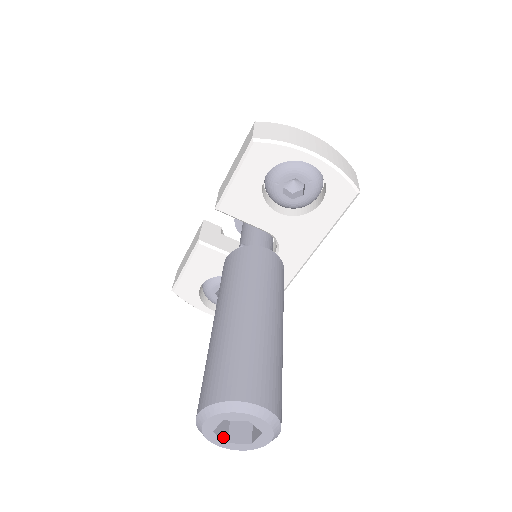
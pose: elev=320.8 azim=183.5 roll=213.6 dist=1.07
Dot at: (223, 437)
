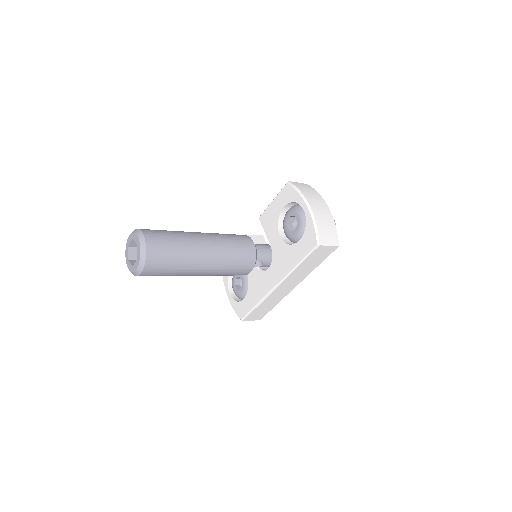
Dot at: (130, 256)
